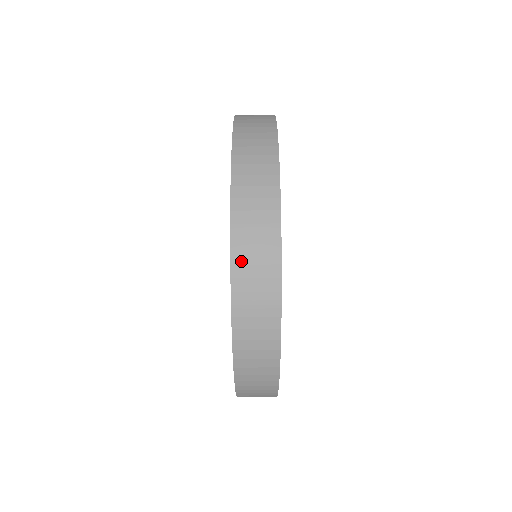
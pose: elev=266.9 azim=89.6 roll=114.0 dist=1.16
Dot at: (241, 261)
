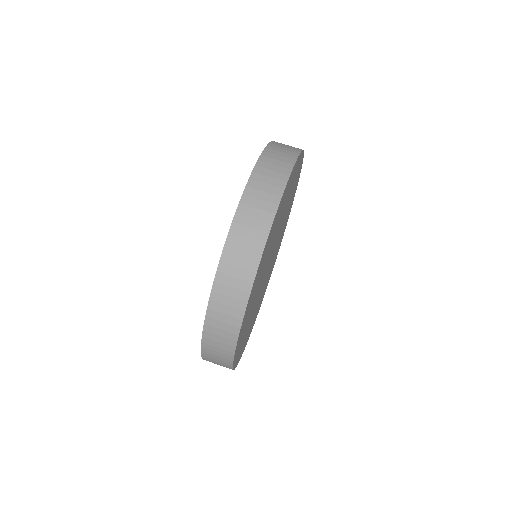
Dot at: (213, 316)
